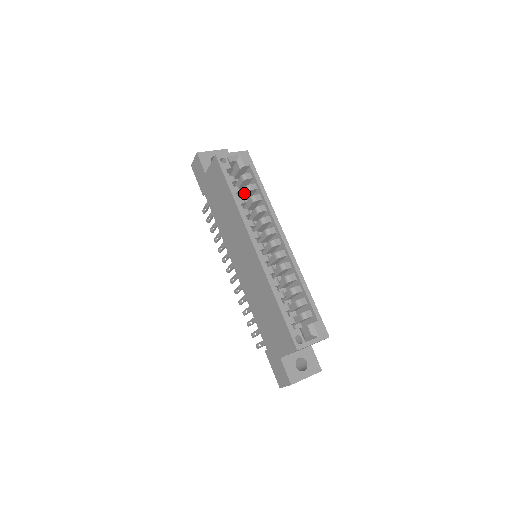
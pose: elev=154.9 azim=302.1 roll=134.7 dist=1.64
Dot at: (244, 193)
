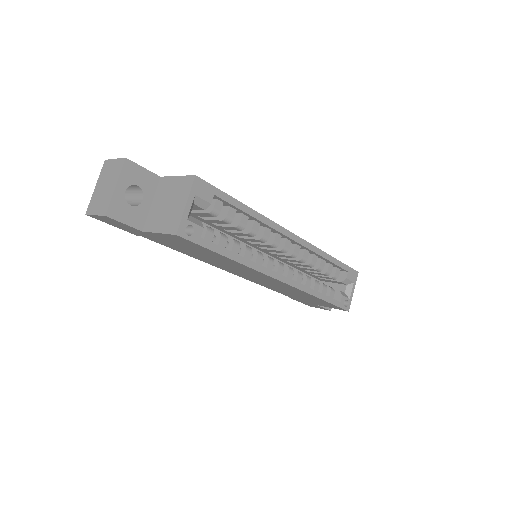
Dot at: (218, 223)
